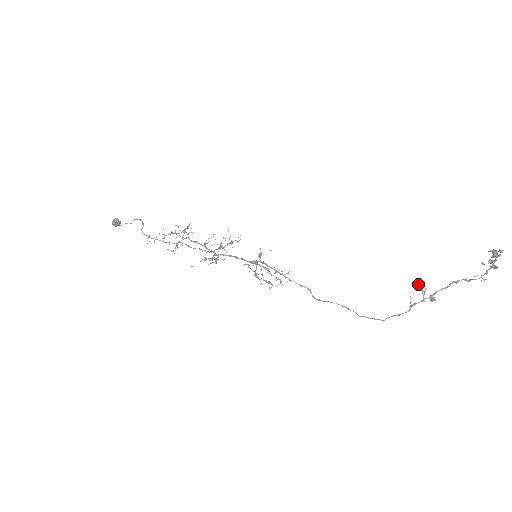
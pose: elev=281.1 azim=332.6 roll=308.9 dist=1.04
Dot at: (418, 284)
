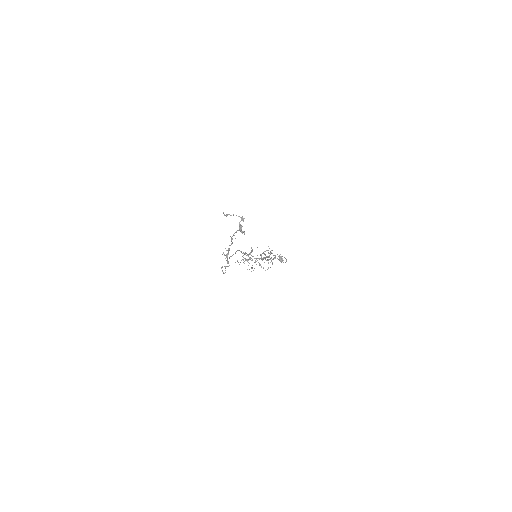
Dot at: occluded
